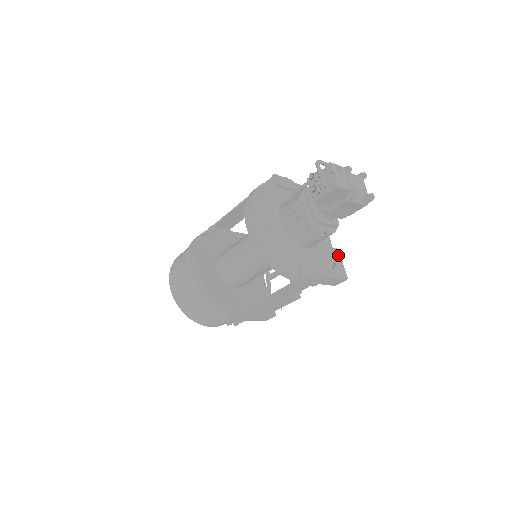
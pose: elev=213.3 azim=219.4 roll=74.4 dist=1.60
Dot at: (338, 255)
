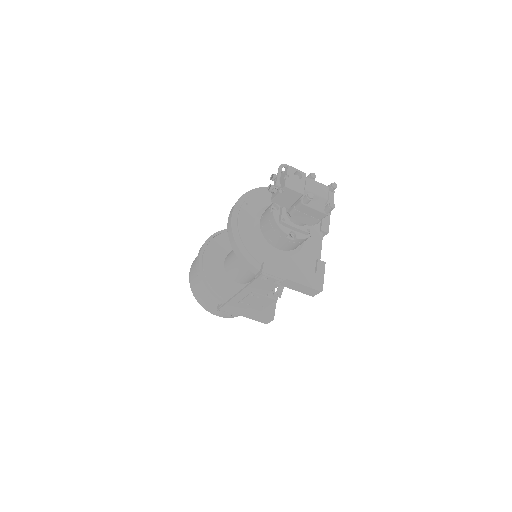
Dot at: (322, 267)
